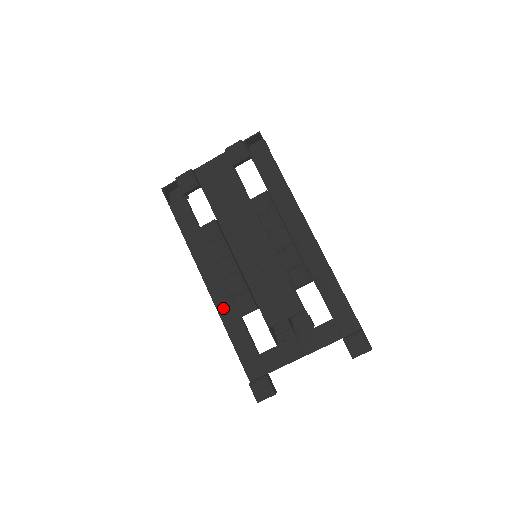
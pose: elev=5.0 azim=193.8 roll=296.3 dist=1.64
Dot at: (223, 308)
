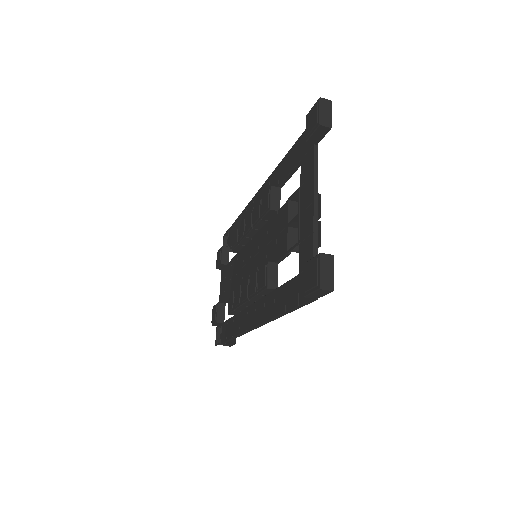
Dot at: (266, 313)
